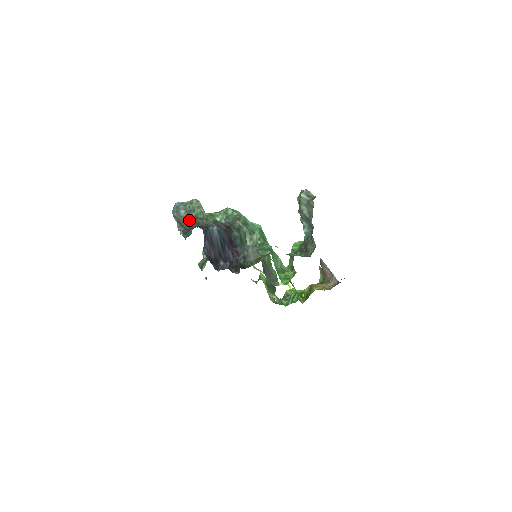
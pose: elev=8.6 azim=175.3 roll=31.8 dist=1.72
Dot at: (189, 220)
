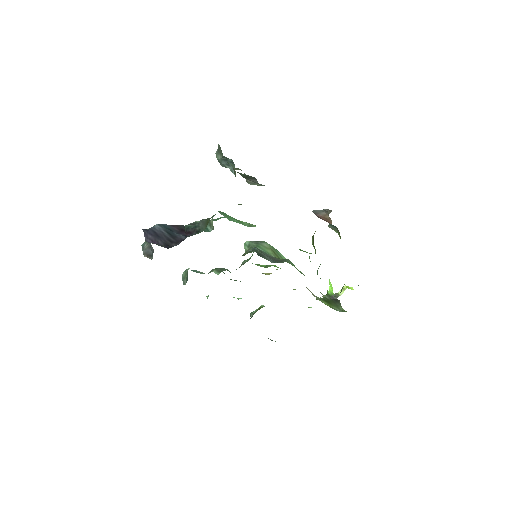
Dot at: (150, 245)
